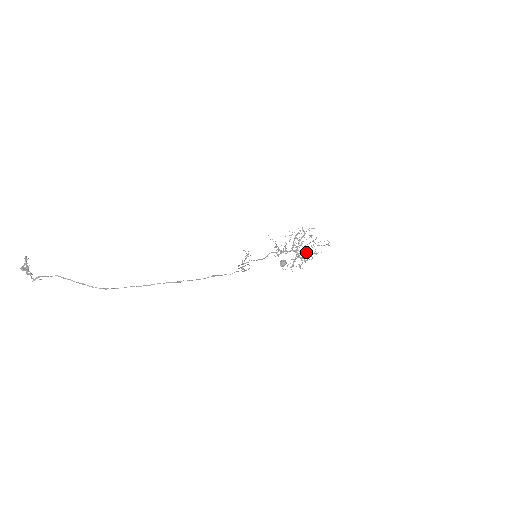
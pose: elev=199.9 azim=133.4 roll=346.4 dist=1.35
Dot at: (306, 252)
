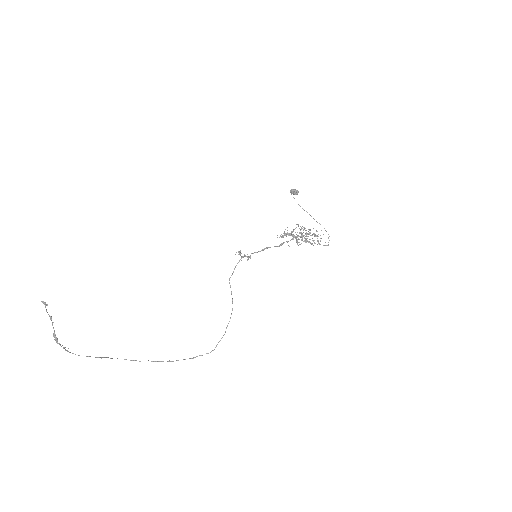
Dot at: (306, 239)
